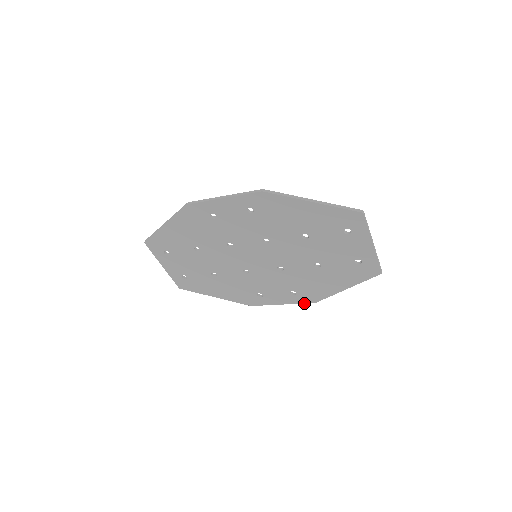
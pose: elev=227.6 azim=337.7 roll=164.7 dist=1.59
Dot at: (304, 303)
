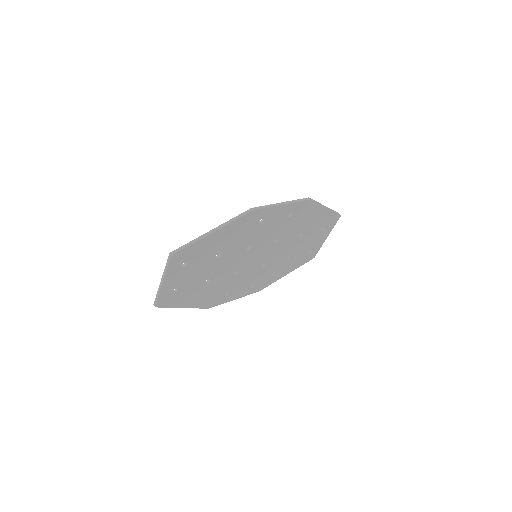
Dot at: occluded
